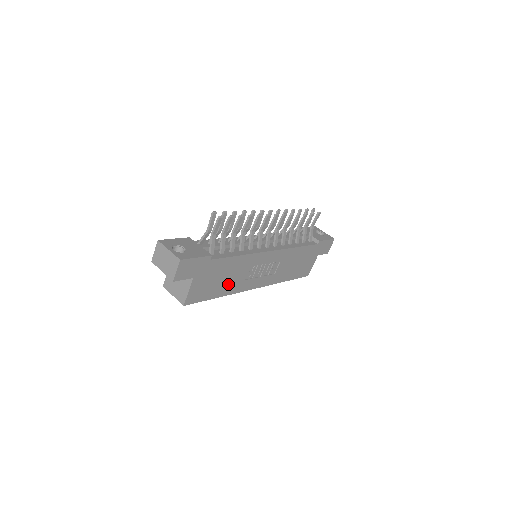
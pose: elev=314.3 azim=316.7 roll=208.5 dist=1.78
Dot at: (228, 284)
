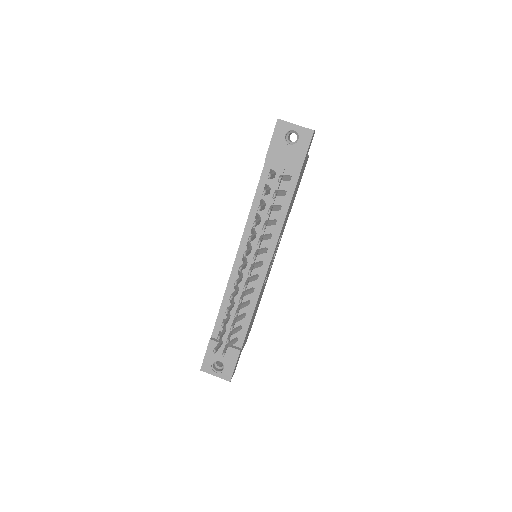
Dot at: occluded
